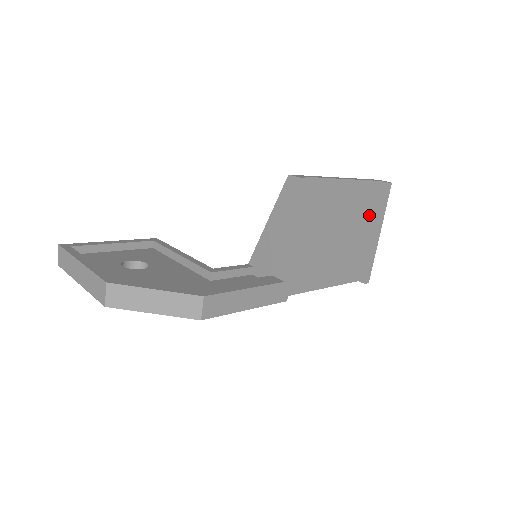
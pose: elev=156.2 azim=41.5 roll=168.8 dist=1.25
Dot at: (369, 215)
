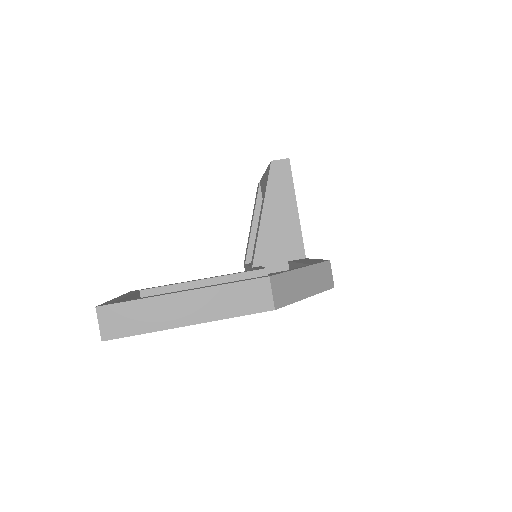
Dot at: occluded
